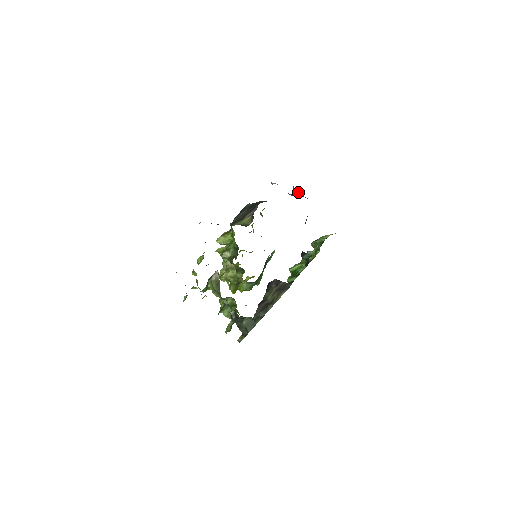
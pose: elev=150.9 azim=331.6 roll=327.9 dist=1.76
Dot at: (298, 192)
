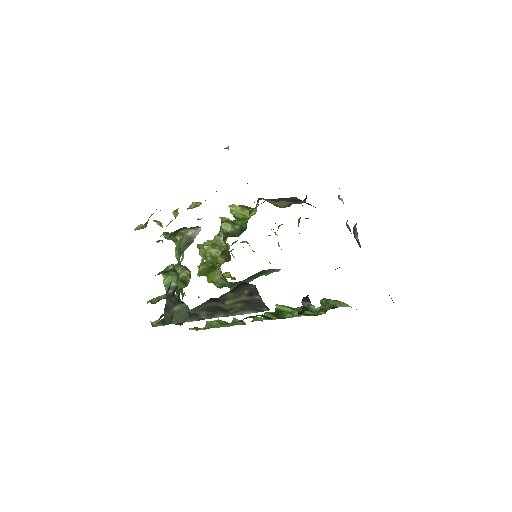
Dot at: (357, 232)
